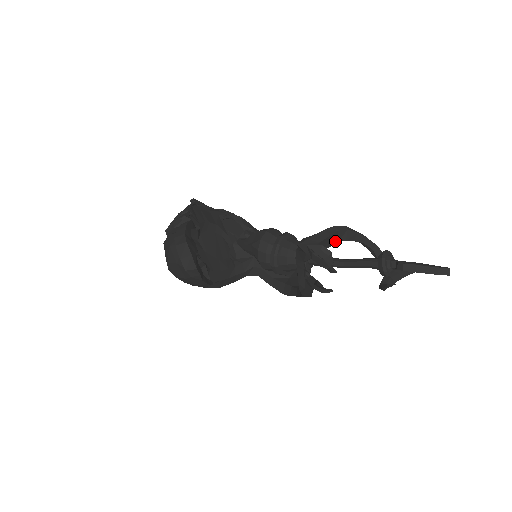
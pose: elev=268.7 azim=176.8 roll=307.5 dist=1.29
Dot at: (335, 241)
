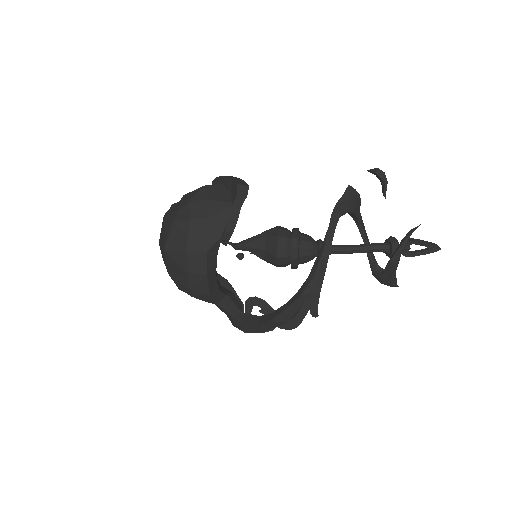
Dot at: (359, 215)
